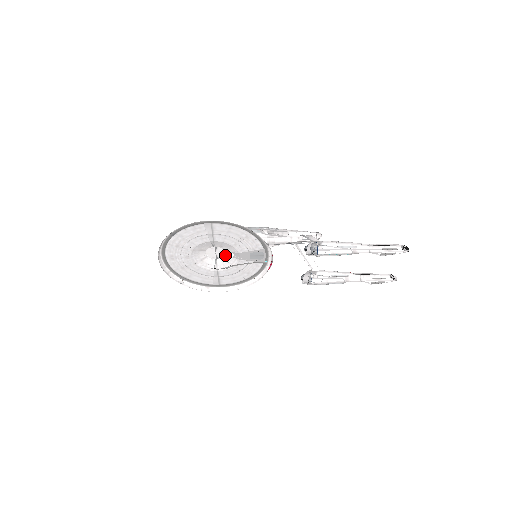
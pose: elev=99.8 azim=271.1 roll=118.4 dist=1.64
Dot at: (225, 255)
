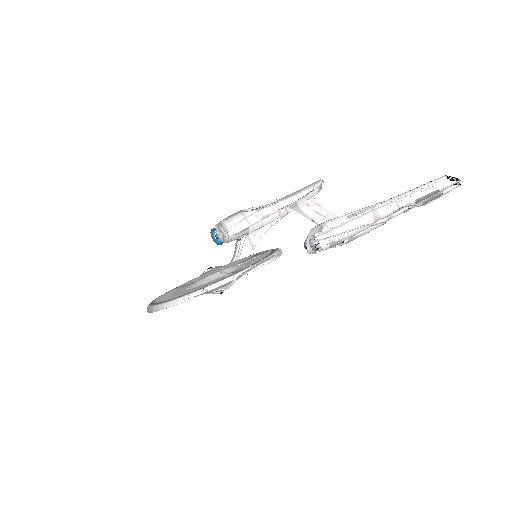
Dot at: occluded
